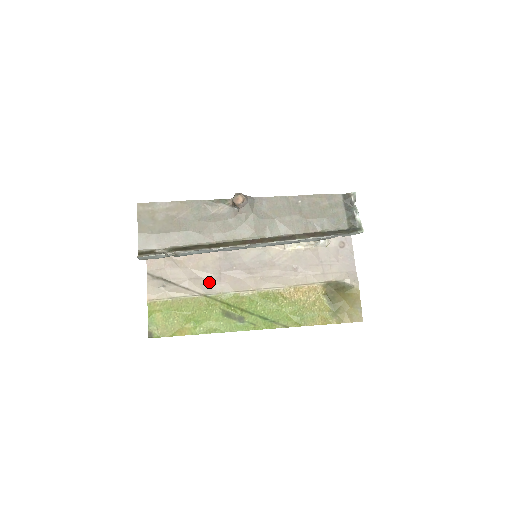
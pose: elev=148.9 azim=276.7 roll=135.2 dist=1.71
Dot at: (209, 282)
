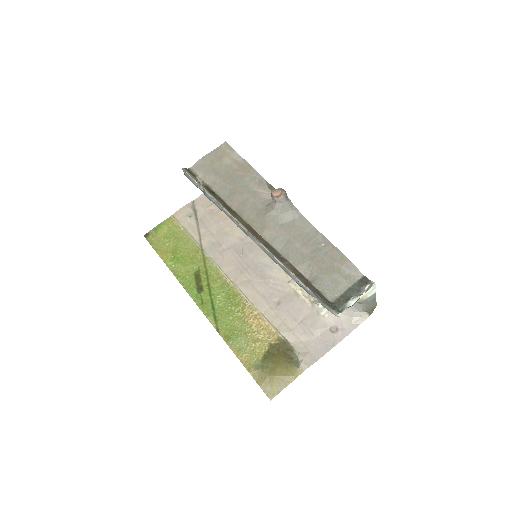
Dot at: (216, 245)
